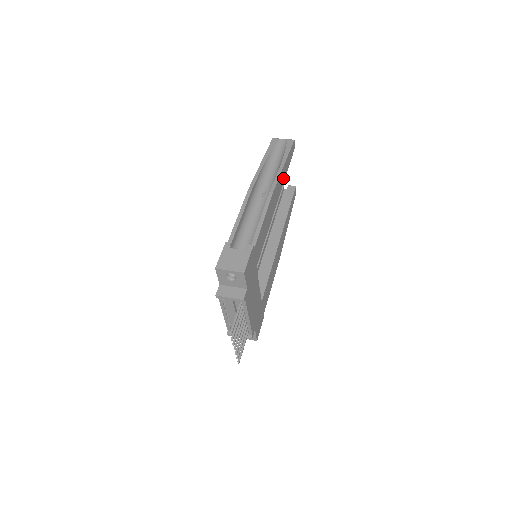
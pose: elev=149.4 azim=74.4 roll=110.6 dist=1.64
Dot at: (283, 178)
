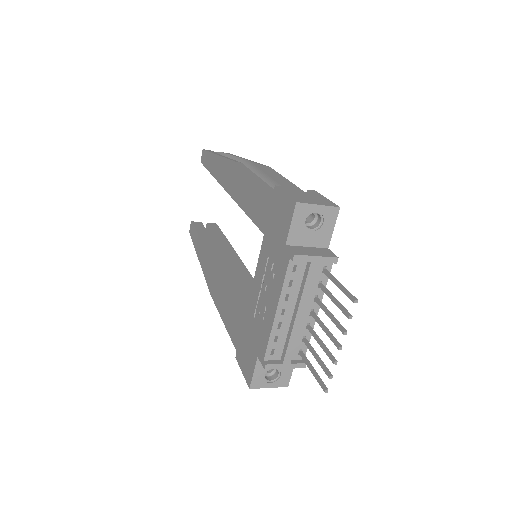
Dot at: occluded
